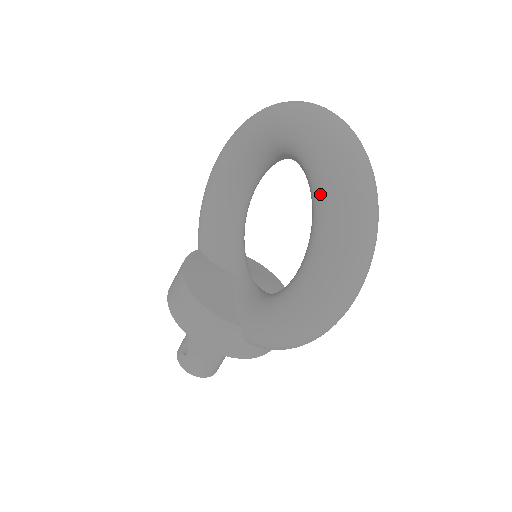
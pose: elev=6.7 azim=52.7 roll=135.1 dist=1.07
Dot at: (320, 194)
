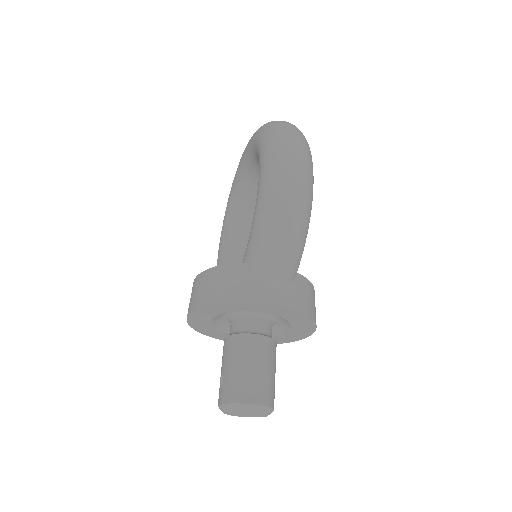
Dot at: (254, 141)
